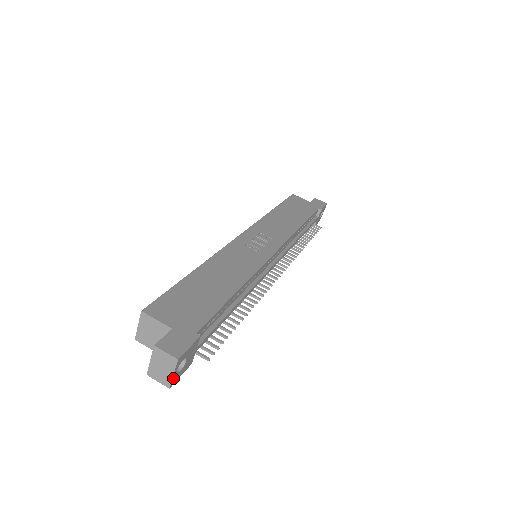
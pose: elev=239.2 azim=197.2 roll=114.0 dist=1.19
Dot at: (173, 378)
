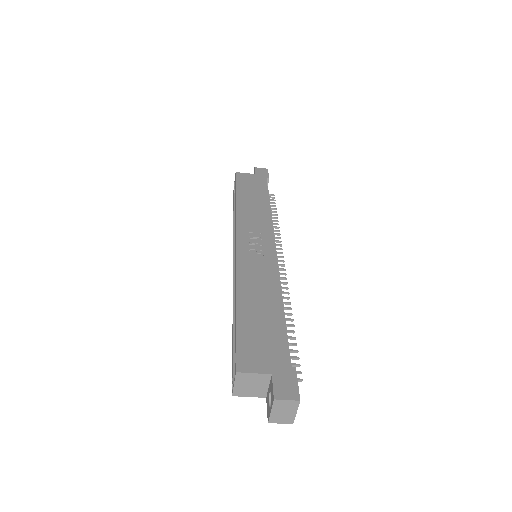
Dot at: (295, 415)
